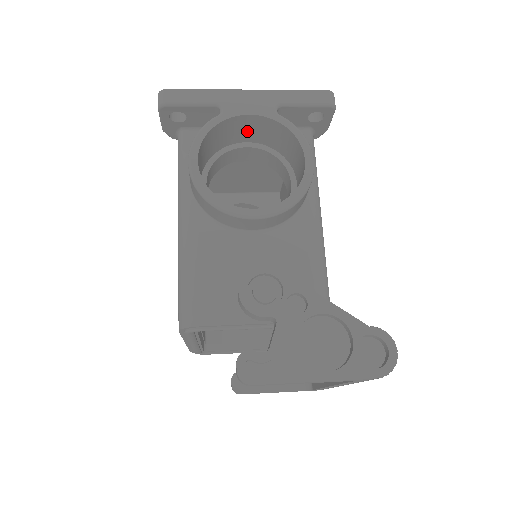
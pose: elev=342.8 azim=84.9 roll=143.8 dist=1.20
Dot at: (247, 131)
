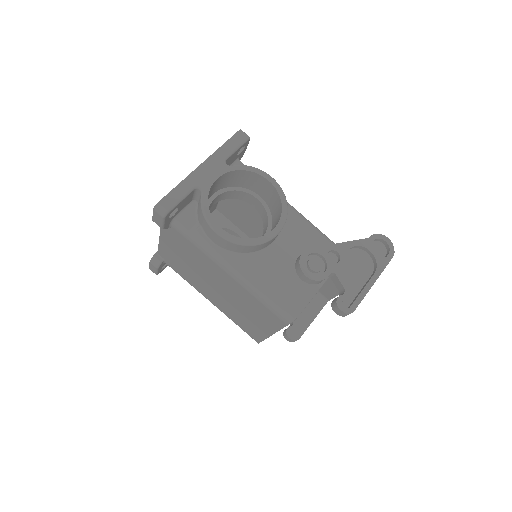
Dot at: (213, 189)
